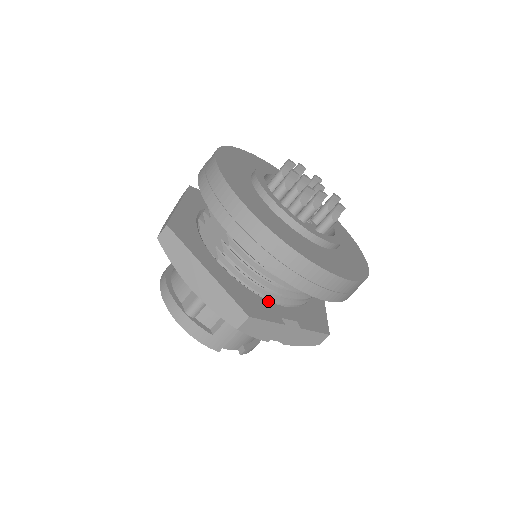
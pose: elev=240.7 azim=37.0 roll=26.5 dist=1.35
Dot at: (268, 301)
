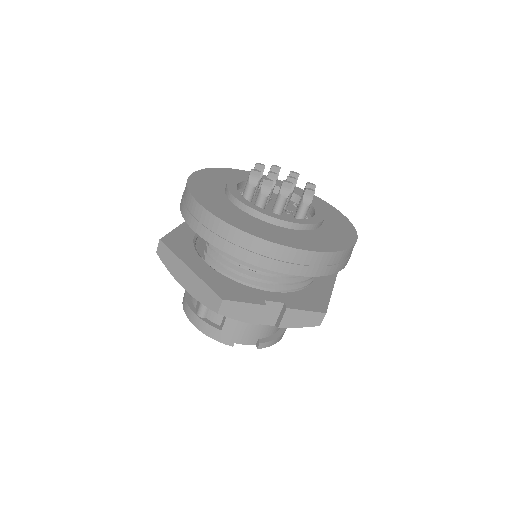
Dot at: (253, 288)
